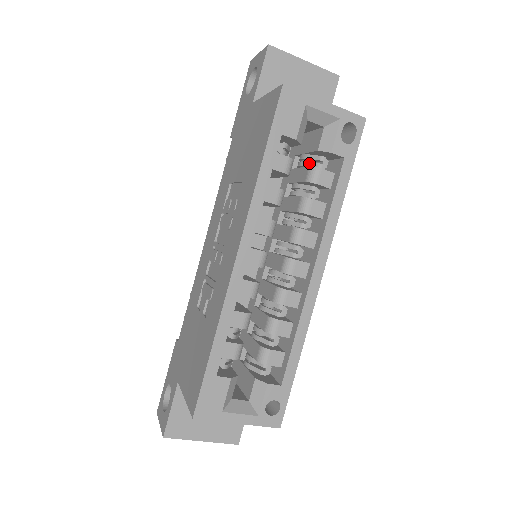
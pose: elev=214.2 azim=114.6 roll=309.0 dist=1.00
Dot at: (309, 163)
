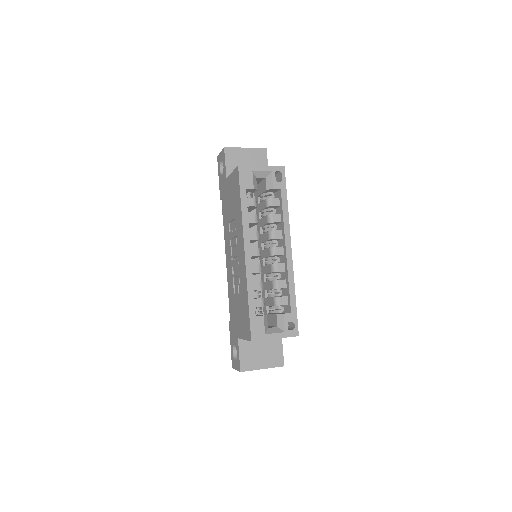
Dot at: (265, 198)
